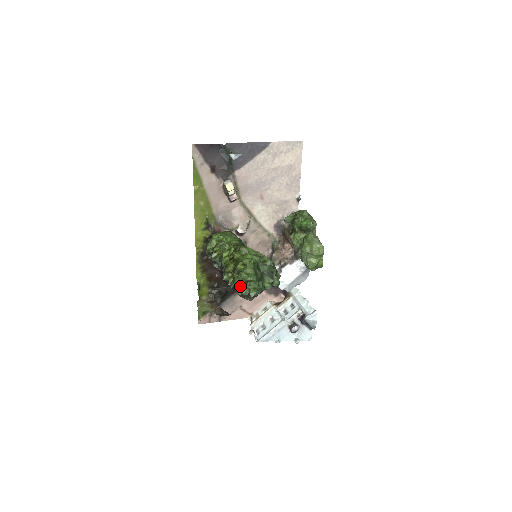
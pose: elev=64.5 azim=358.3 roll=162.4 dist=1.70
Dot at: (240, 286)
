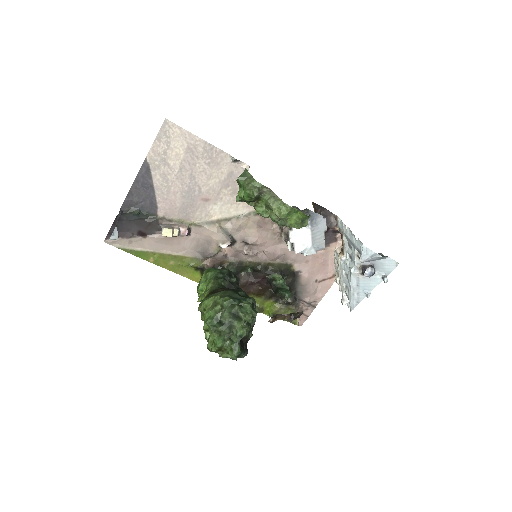
Dot at: (221, 356)
